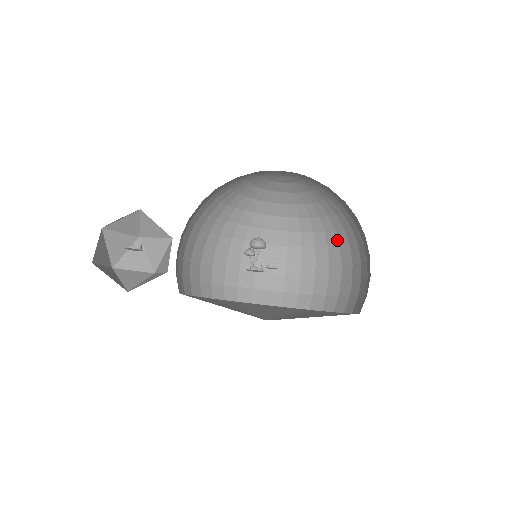
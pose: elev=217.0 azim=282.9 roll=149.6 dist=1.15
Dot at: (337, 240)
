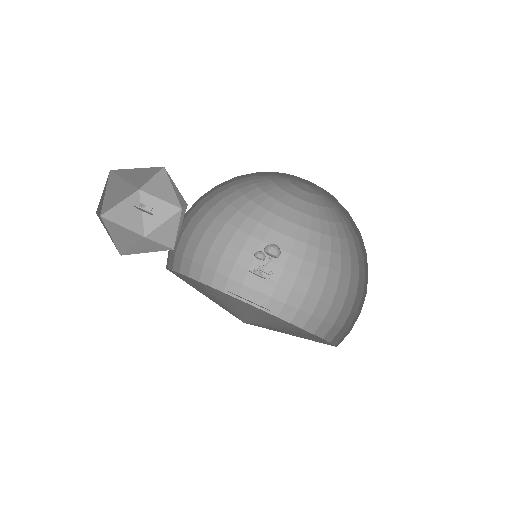
Dot at: (317, 257)
